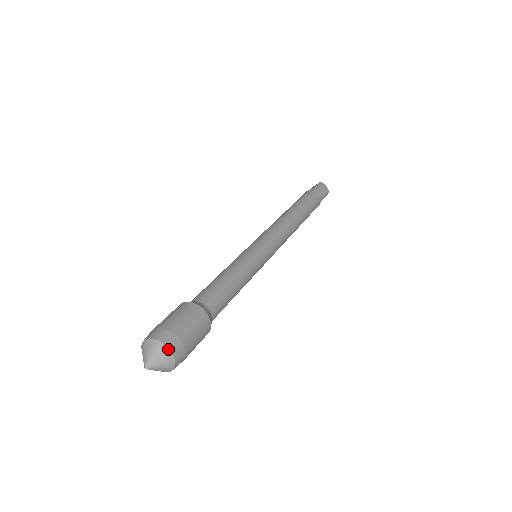
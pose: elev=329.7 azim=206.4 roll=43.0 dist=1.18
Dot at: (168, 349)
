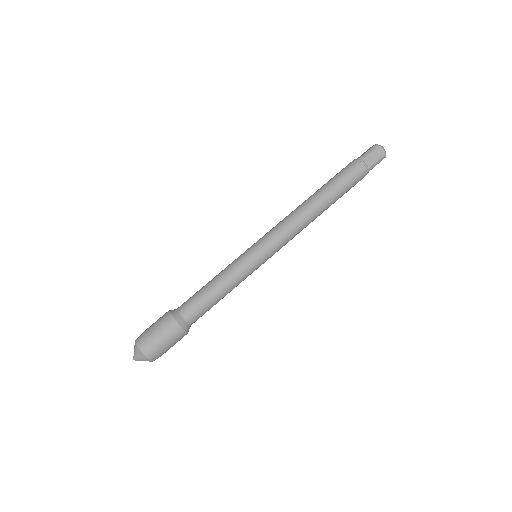
Dot at: (143, 353)
